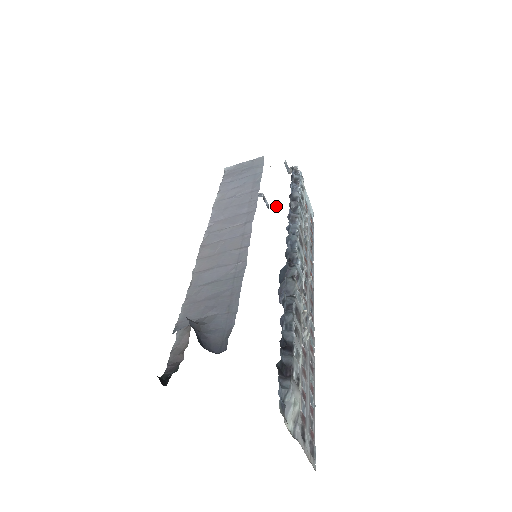
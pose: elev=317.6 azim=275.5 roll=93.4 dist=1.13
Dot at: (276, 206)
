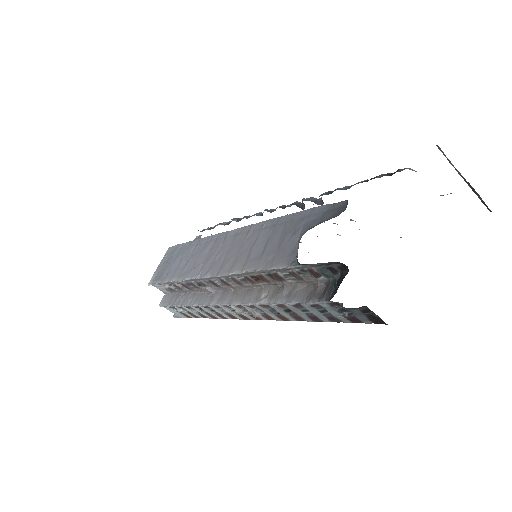
Dot at: occluded
